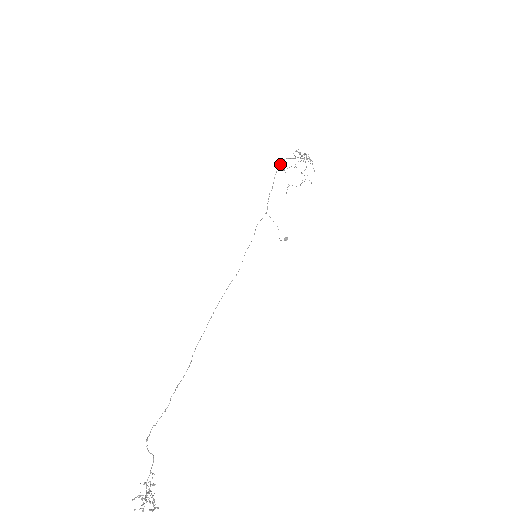
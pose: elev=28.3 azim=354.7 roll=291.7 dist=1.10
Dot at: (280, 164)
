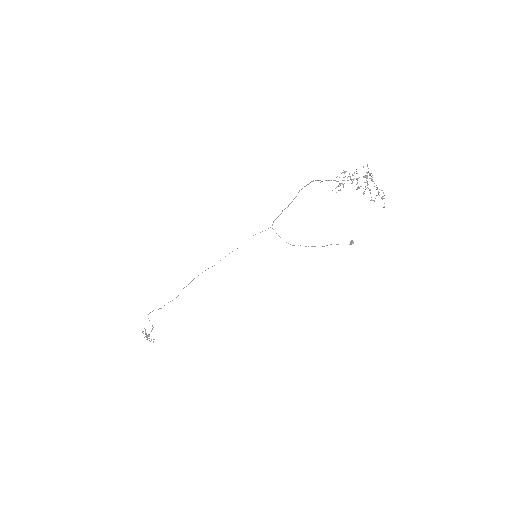
Dot at: occluded
